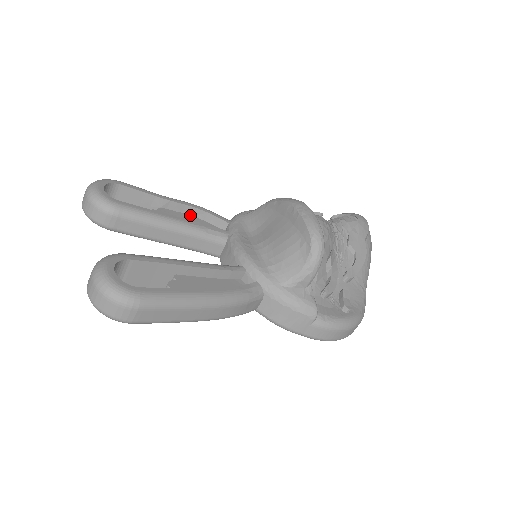
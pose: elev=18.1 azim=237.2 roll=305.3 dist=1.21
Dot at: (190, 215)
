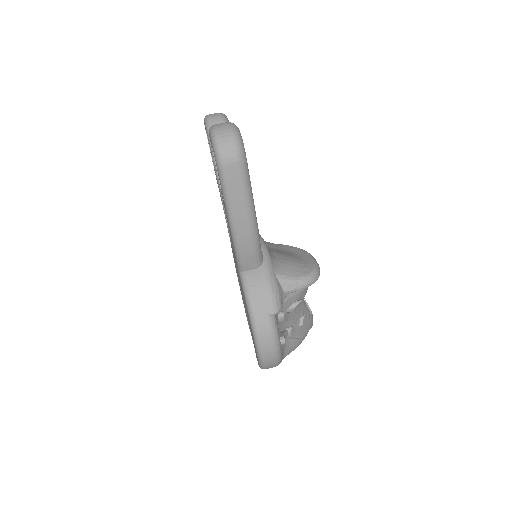
Dot at: occluded
